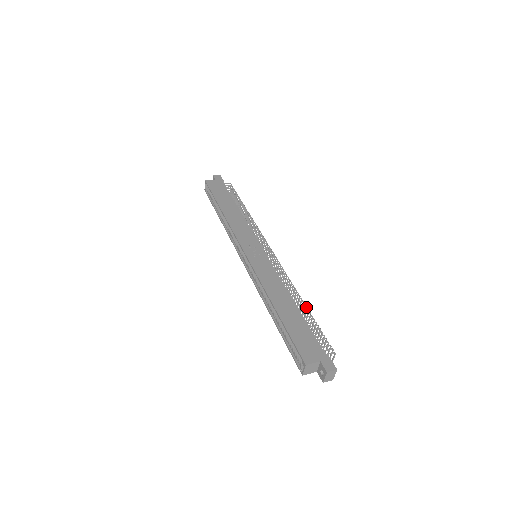
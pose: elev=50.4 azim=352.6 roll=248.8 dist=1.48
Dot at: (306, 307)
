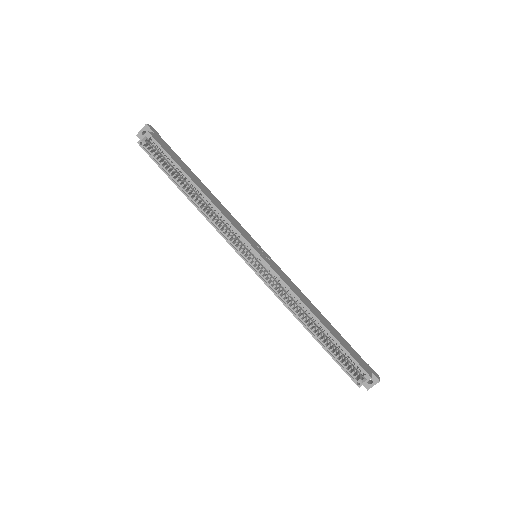
Dot at: occluded
